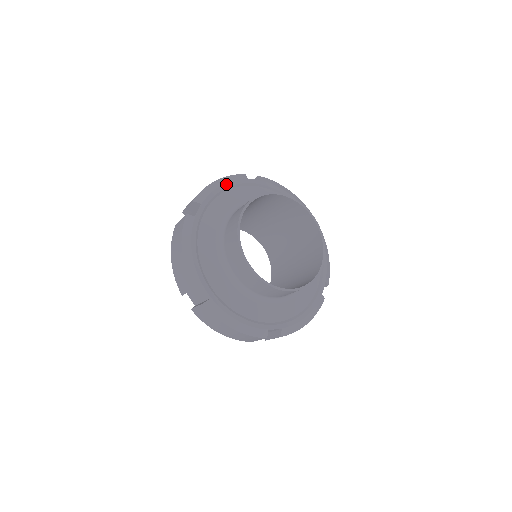
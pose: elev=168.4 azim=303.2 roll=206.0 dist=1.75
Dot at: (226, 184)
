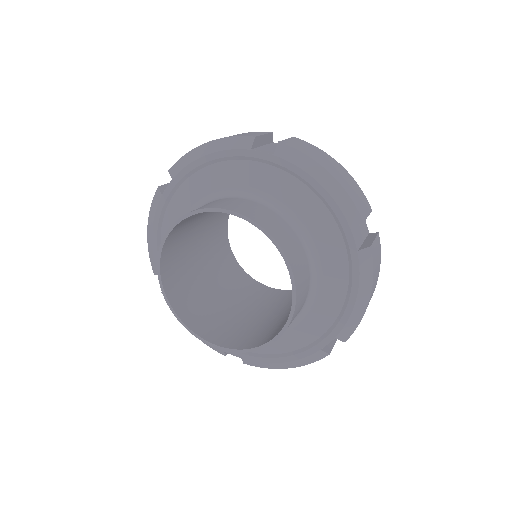
Dot at: (212, 154)
